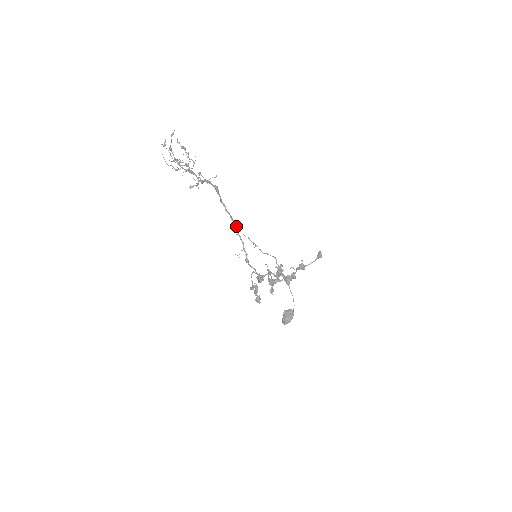
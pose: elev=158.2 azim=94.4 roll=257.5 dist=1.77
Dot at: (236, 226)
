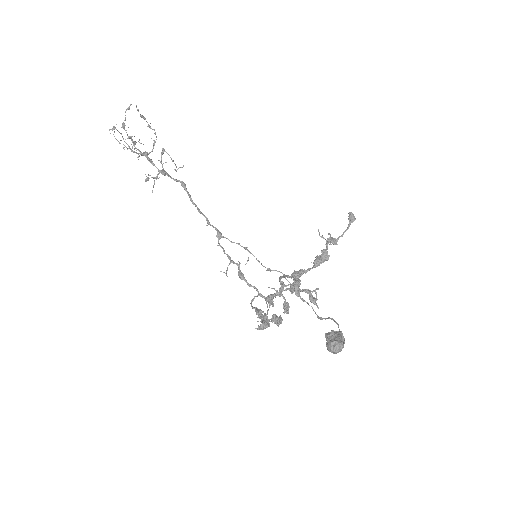
Dot at: (216, 230)
